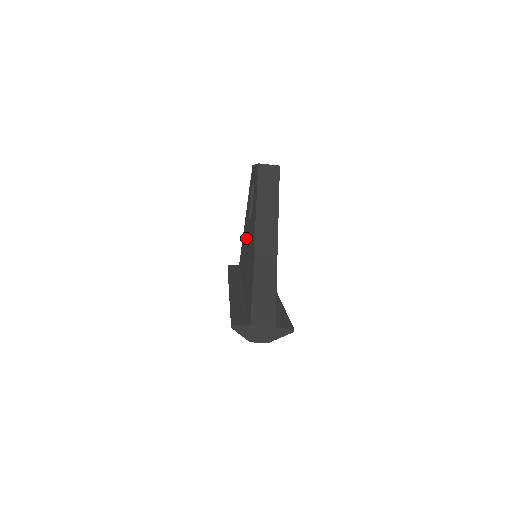
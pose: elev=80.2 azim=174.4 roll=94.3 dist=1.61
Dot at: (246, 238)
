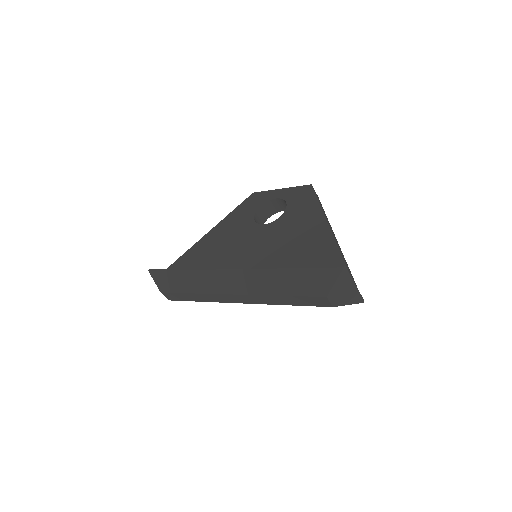
Dot at: (239, 240)
